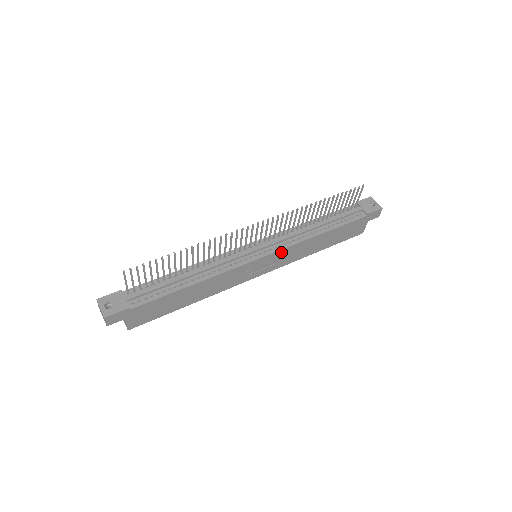
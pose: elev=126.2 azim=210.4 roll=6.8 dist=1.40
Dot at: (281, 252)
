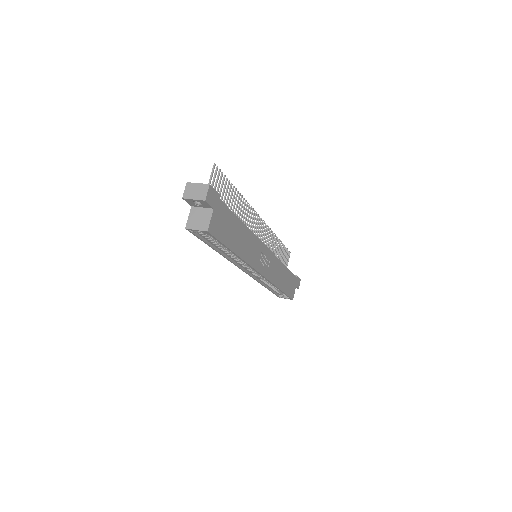
Dot at: (272, 257)
